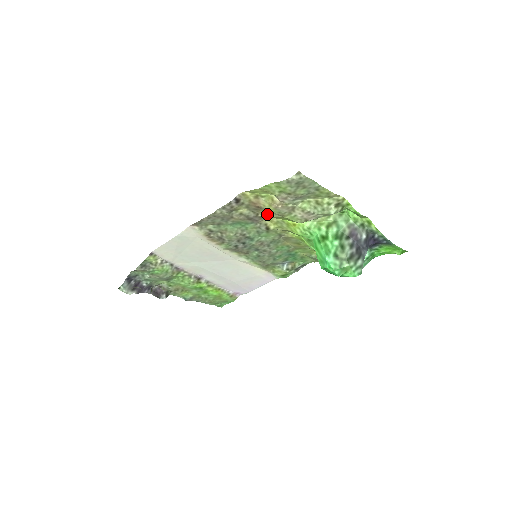
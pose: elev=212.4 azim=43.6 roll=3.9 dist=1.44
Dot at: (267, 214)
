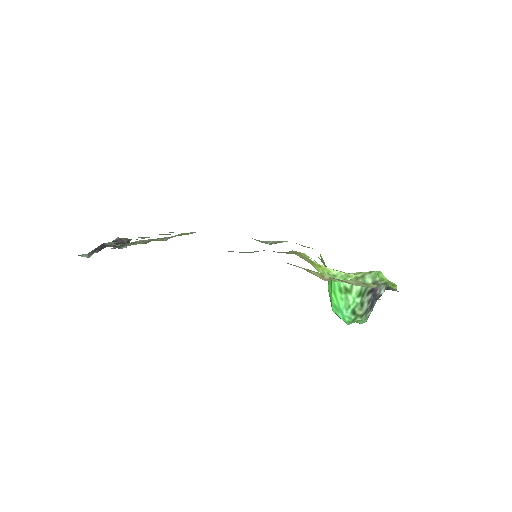
Dot at: occluded
